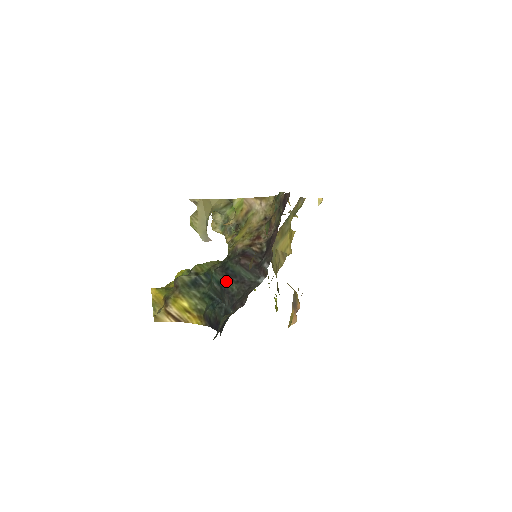
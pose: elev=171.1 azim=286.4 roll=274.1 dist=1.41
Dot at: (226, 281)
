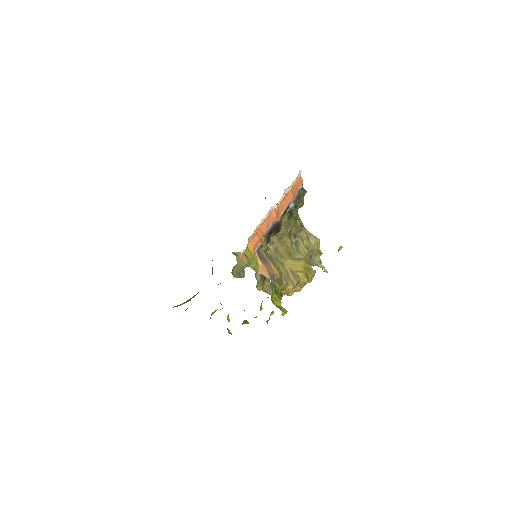
Dot at: occluded
